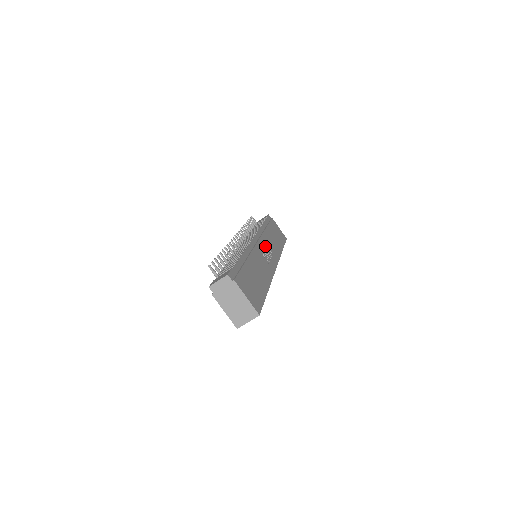
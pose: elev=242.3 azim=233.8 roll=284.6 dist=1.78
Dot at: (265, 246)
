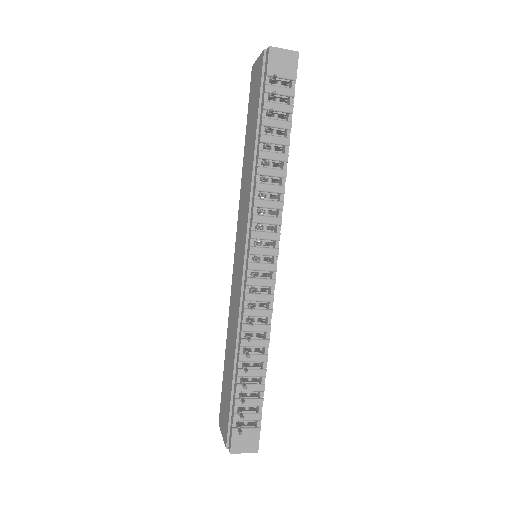
Dot at: occluded
